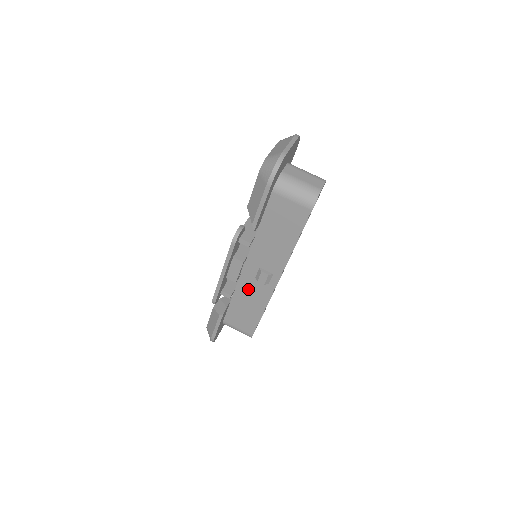
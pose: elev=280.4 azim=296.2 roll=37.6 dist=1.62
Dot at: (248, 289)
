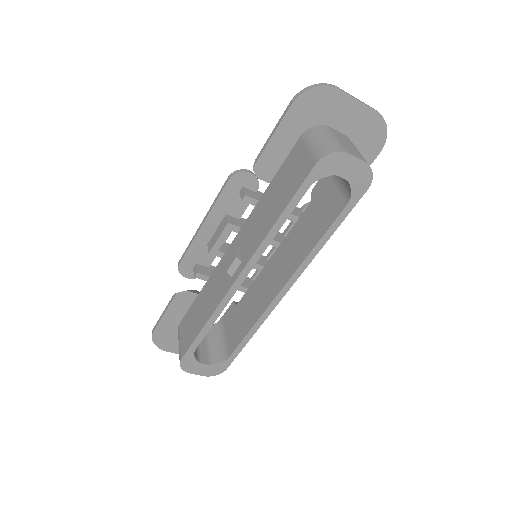
Dot at: (216, 280)
